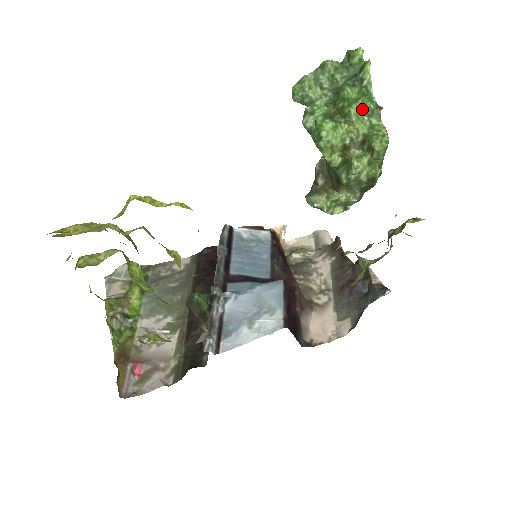
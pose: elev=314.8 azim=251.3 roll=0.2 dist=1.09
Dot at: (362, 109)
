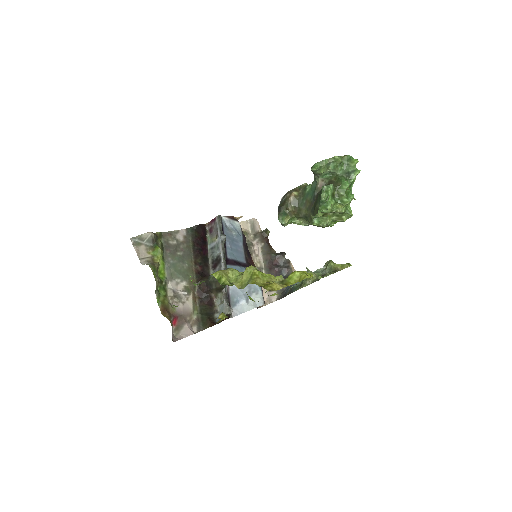
Dot at: occluded
